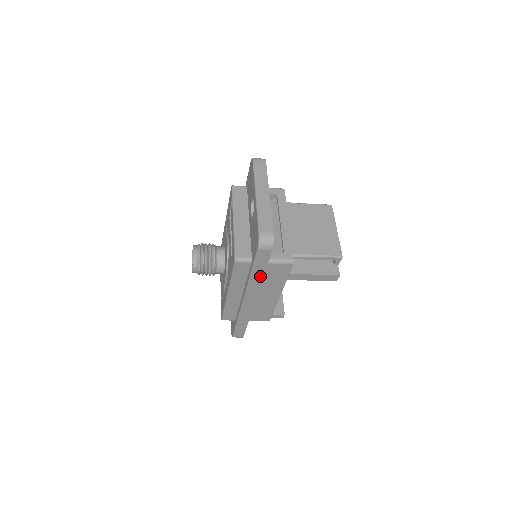
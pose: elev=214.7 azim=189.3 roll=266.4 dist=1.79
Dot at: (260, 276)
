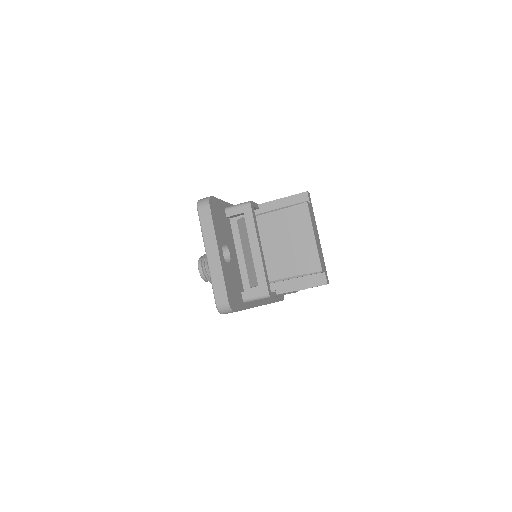
Dot at: occluded
